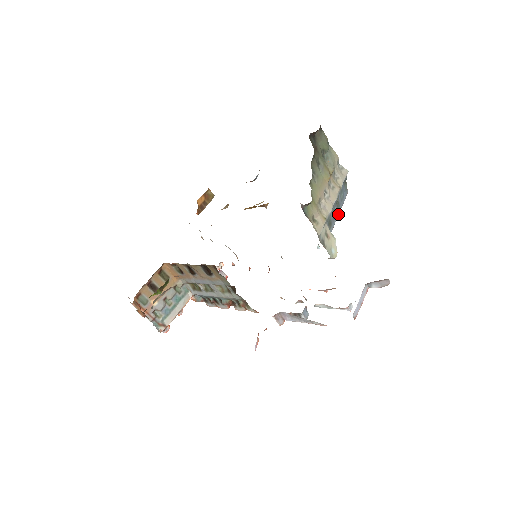
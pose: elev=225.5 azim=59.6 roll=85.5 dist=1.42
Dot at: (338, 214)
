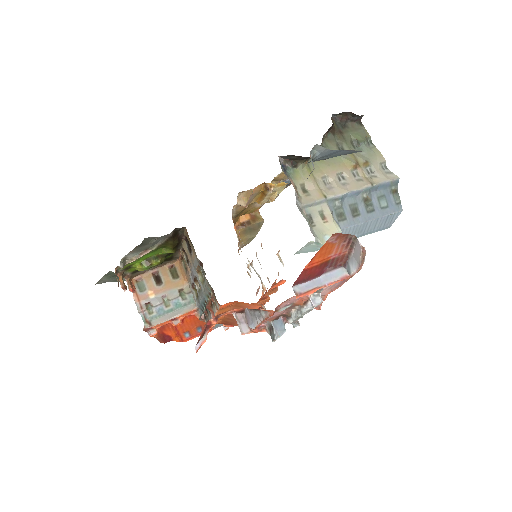
Dot at: (369, 219)
